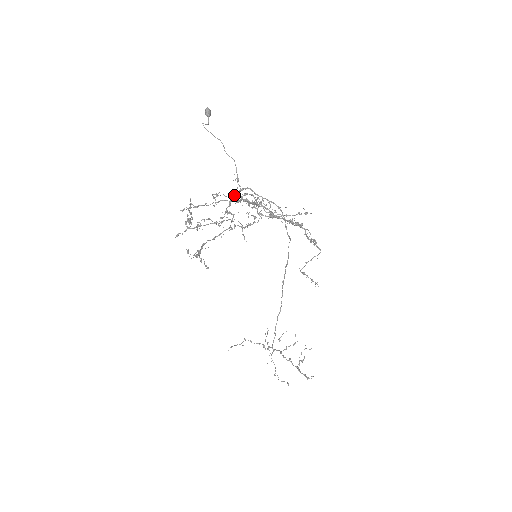
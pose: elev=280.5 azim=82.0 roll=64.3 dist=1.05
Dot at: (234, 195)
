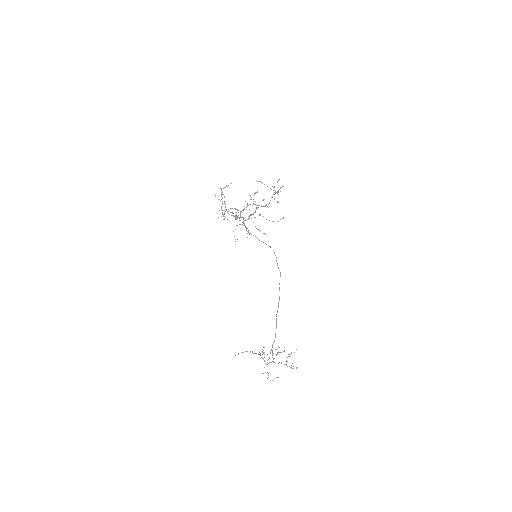
Dot at: occluded
